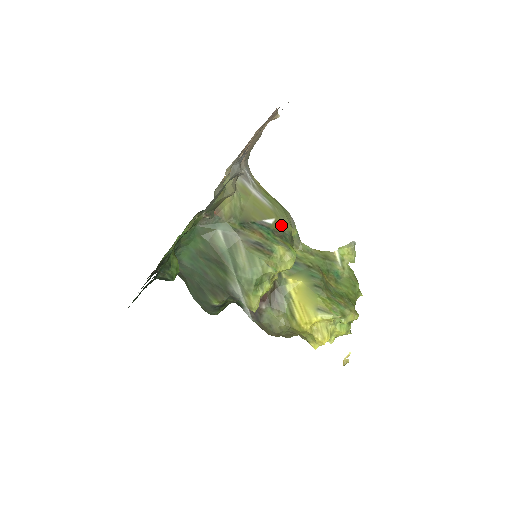
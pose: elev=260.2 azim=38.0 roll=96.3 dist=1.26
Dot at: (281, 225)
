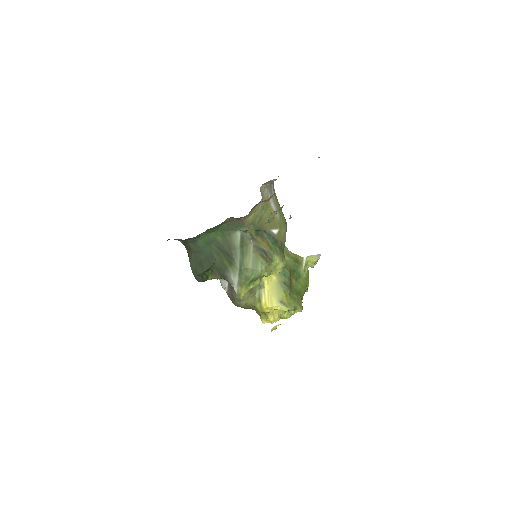
Dot at: (281, 236)
